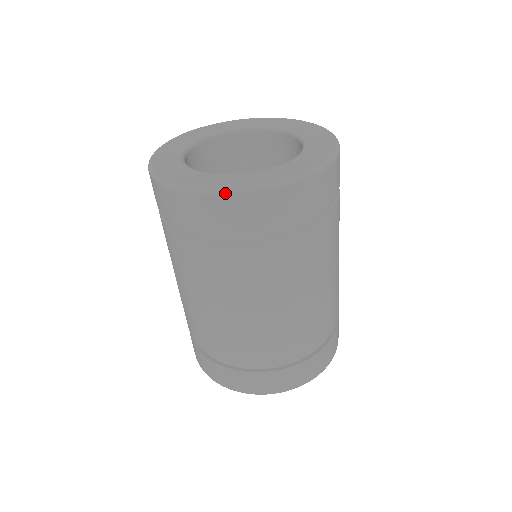
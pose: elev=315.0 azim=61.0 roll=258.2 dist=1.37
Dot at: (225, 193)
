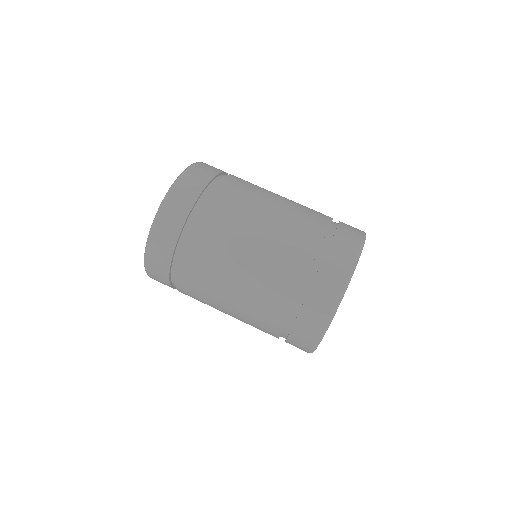
Dot at: (186, 169)
